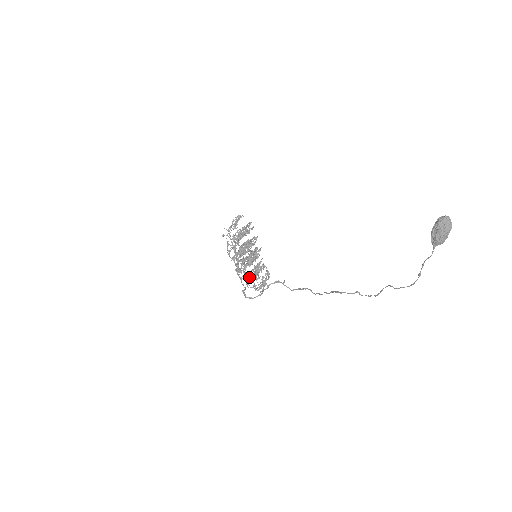
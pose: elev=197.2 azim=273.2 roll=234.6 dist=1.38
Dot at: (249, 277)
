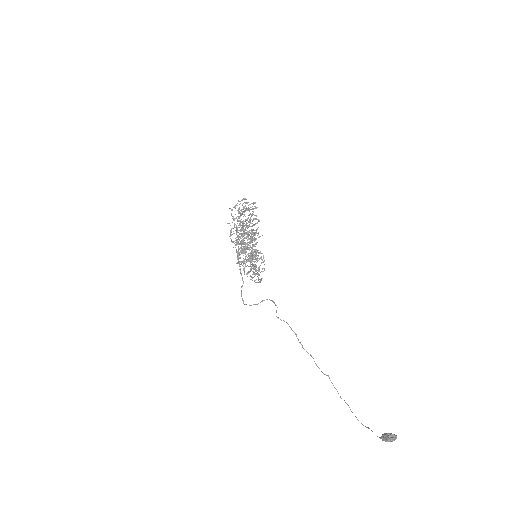
Dot at: occluded
